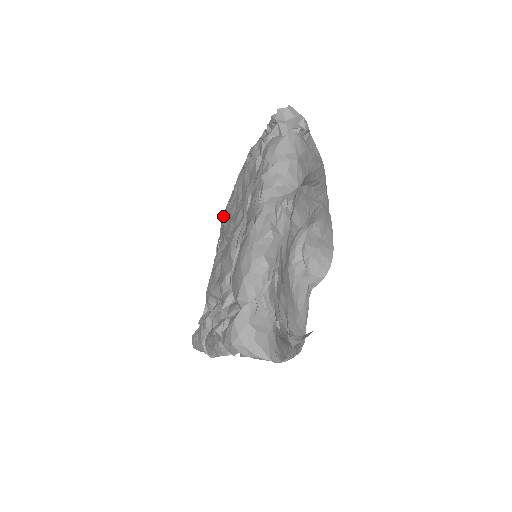
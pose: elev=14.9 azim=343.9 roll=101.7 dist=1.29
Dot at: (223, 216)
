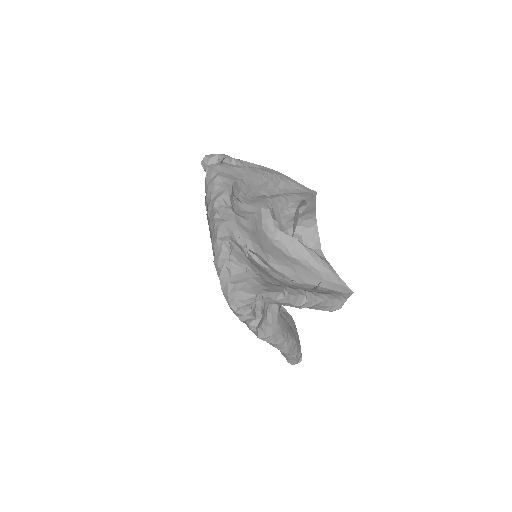
Dot at: occluded
